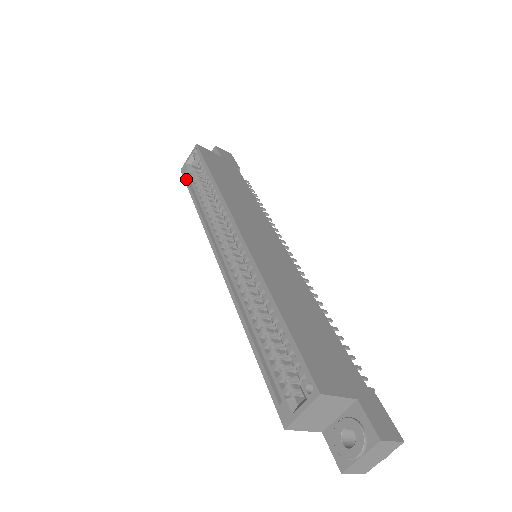
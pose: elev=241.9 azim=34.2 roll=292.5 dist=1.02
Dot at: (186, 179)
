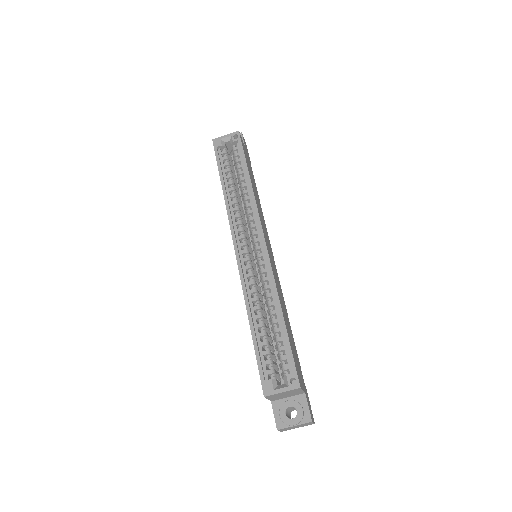
Dot at: (218, 154)
